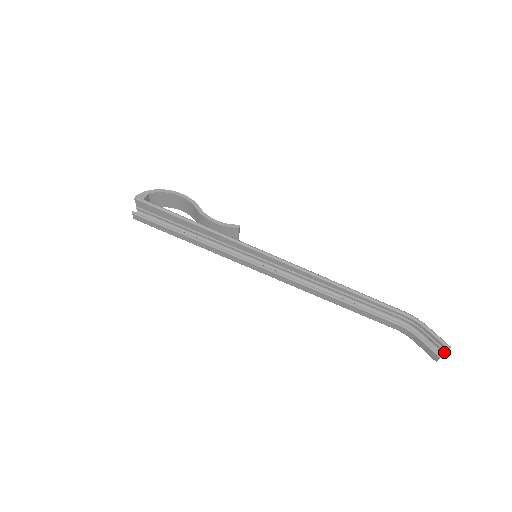
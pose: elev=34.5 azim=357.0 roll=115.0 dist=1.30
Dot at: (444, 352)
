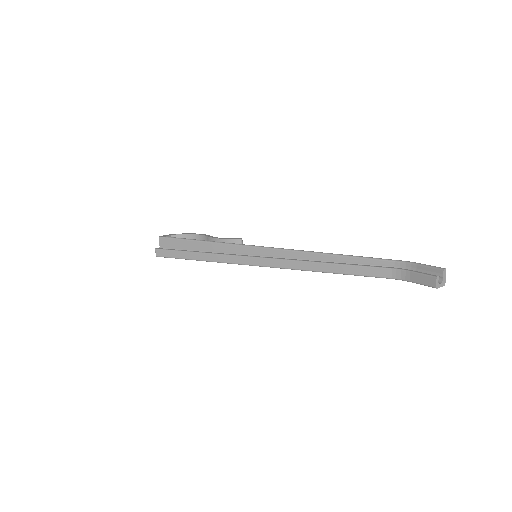
Dot at: (441, 278)
